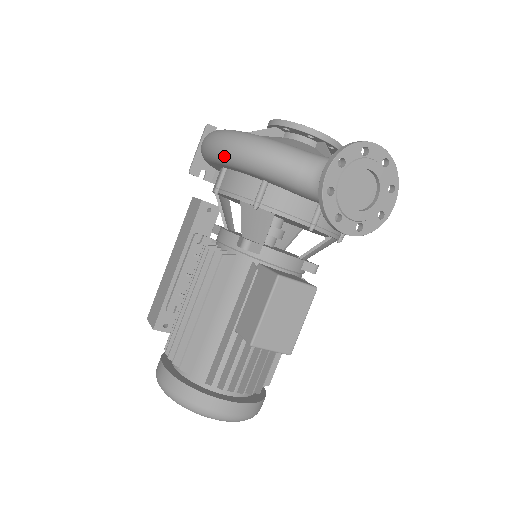
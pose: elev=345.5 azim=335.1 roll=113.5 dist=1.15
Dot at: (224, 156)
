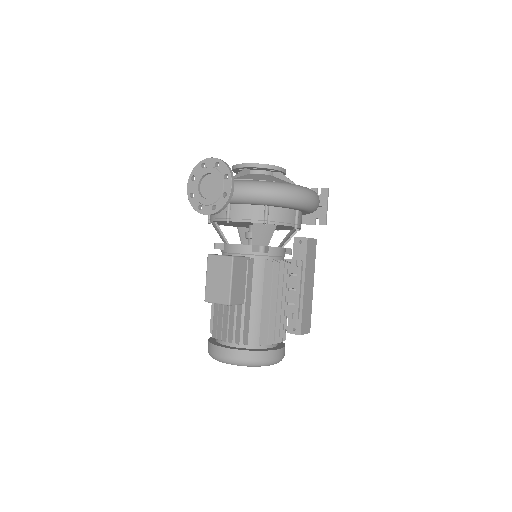
Dot at: occluded
